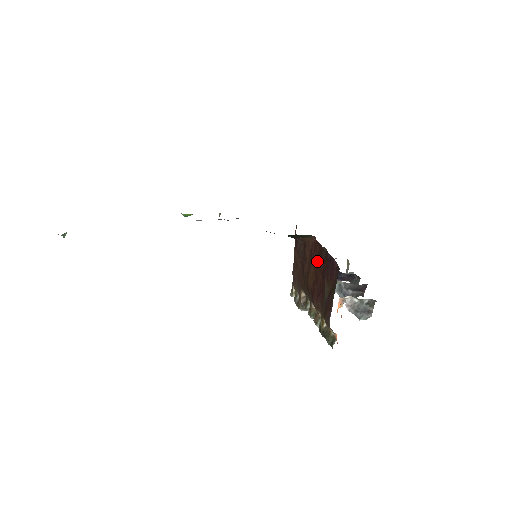
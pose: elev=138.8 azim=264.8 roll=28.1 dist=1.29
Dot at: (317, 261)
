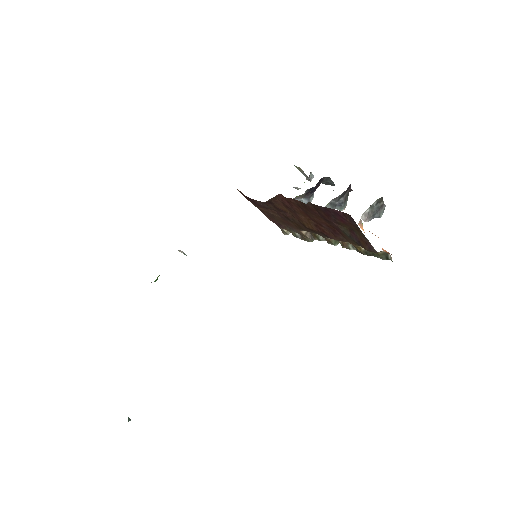
Dot at: (304, 211)
